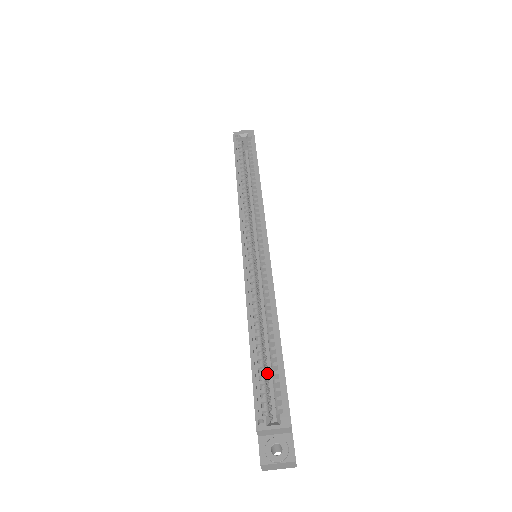
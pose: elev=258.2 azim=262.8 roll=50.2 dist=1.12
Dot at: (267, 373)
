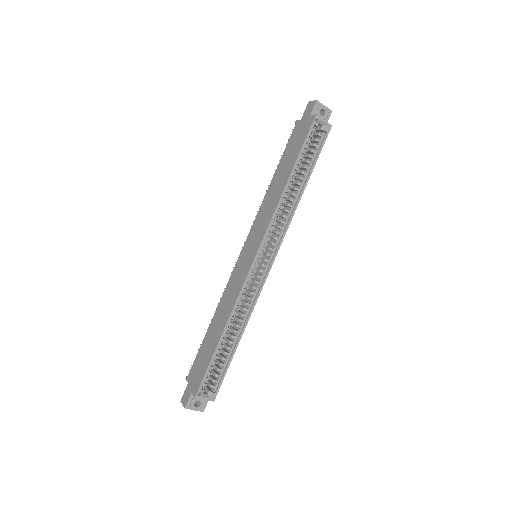
Dot at: (217, 359)
